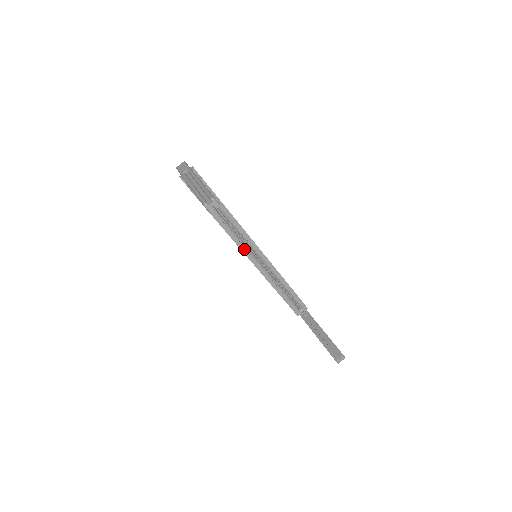
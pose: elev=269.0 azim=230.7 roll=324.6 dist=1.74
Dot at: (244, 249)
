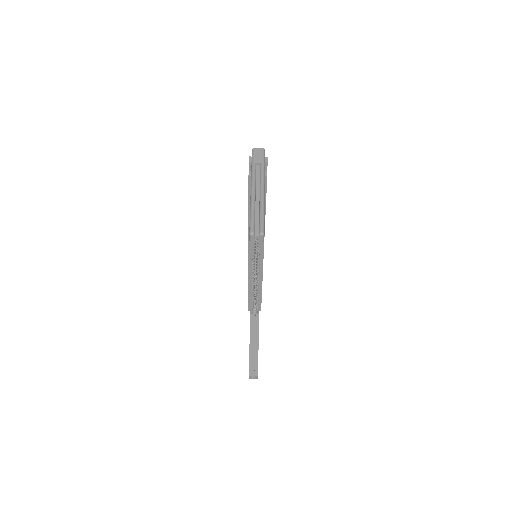
Dot at: (251, 245)
